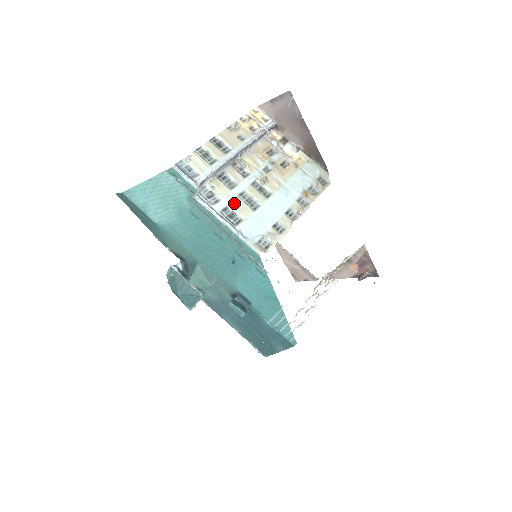
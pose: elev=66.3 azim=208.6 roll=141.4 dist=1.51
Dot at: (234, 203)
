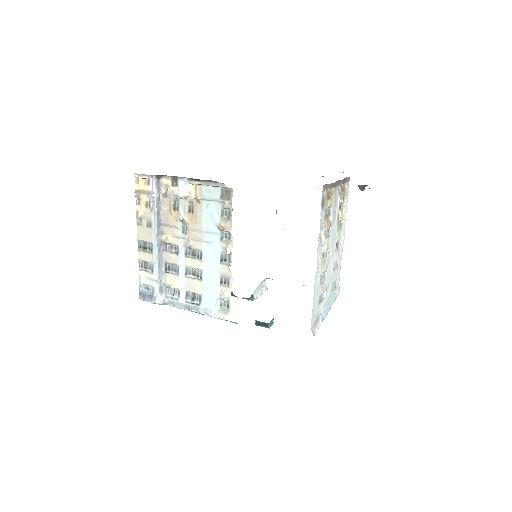
Dot at: (187, 286)
